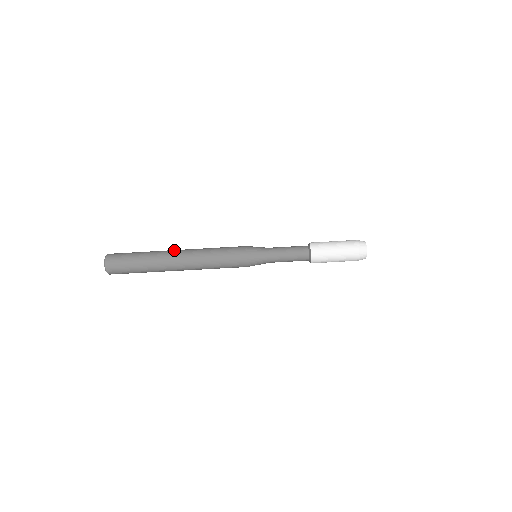
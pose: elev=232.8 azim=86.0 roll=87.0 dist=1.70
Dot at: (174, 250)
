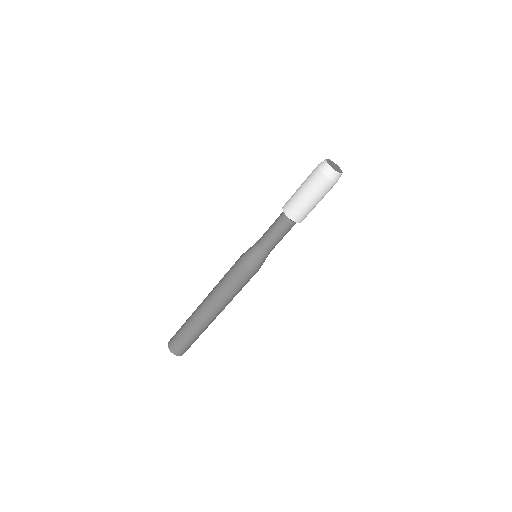
Dot at: occluded
